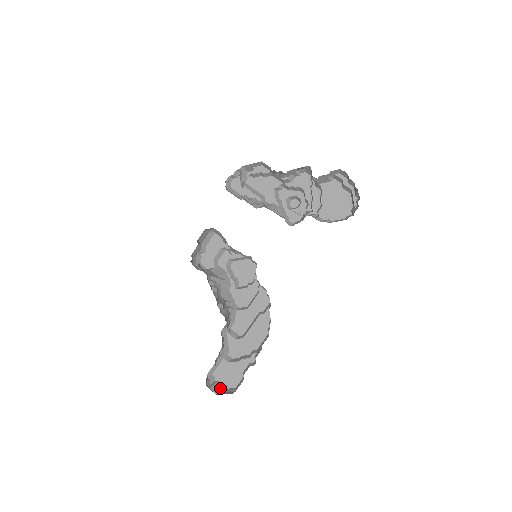
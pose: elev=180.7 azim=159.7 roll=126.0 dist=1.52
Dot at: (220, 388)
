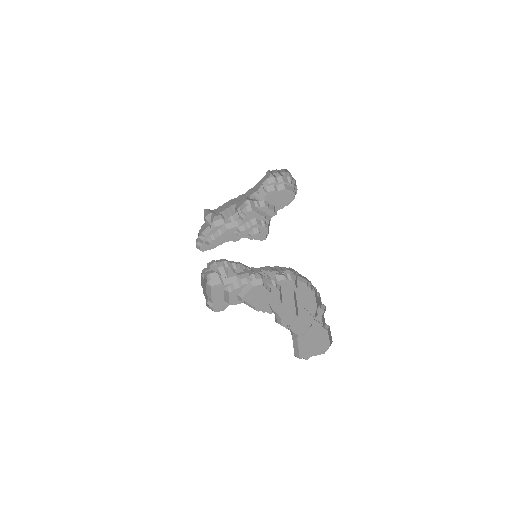
Dot at: occluded
